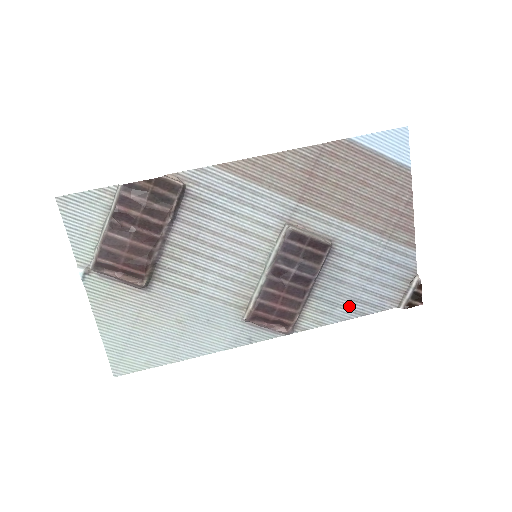
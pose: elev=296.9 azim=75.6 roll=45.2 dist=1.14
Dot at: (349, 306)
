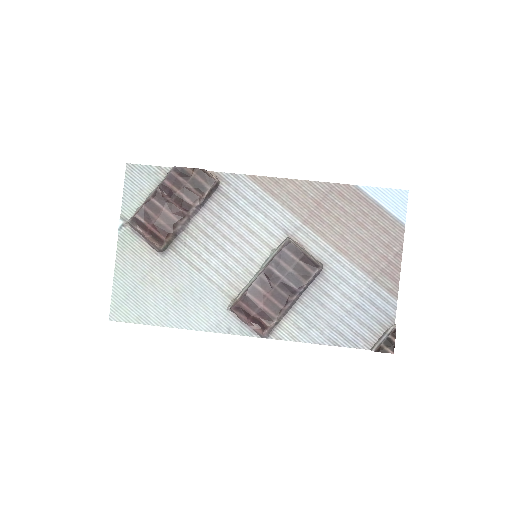
Dot at: (325, 331)
